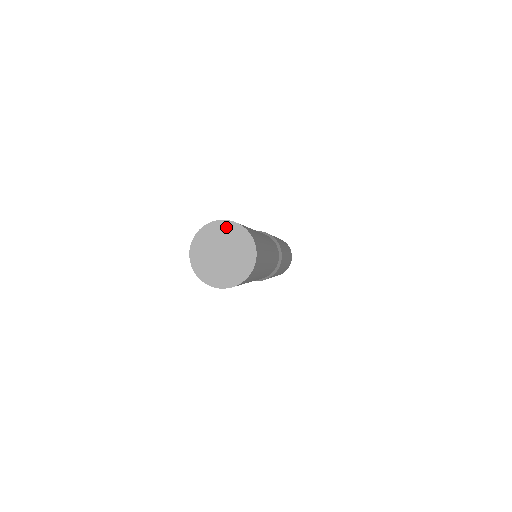
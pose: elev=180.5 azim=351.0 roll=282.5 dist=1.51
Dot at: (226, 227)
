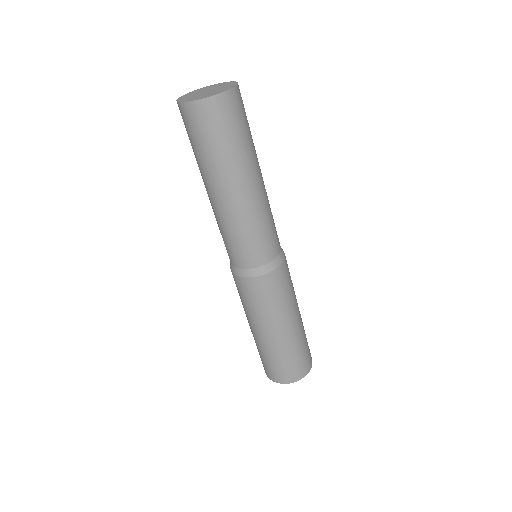
Dot at: (224, 84)
